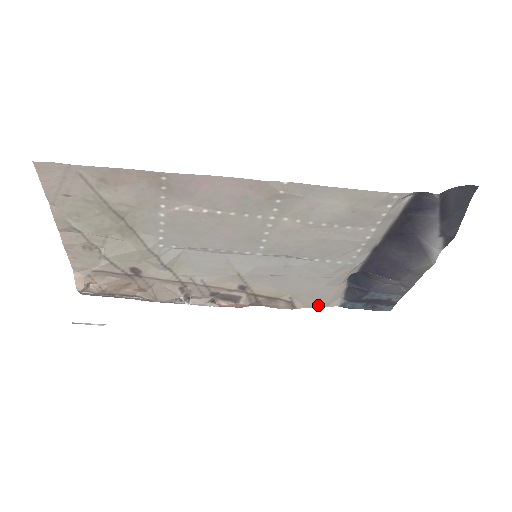
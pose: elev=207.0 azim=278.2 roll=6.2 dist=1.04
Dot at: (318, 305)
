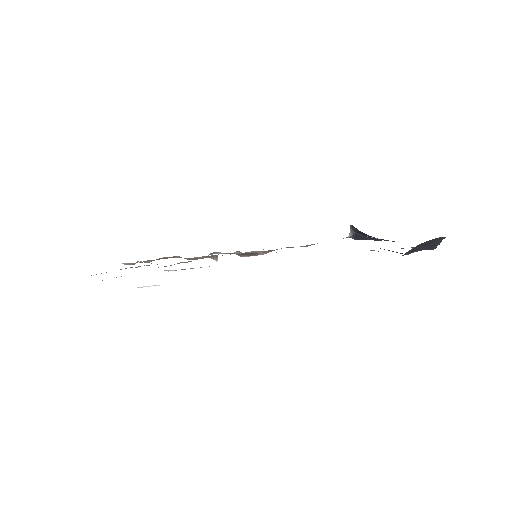
Dot at: occluded
